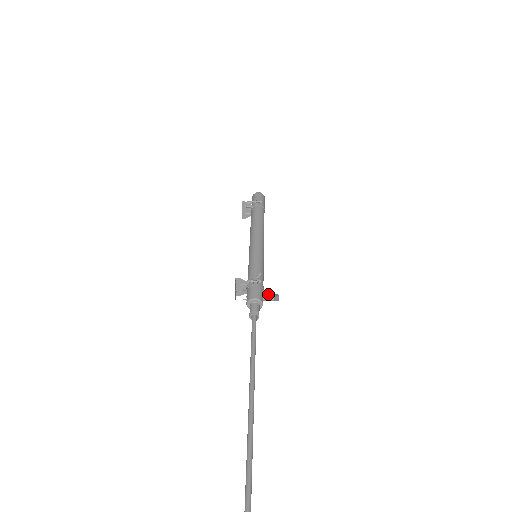
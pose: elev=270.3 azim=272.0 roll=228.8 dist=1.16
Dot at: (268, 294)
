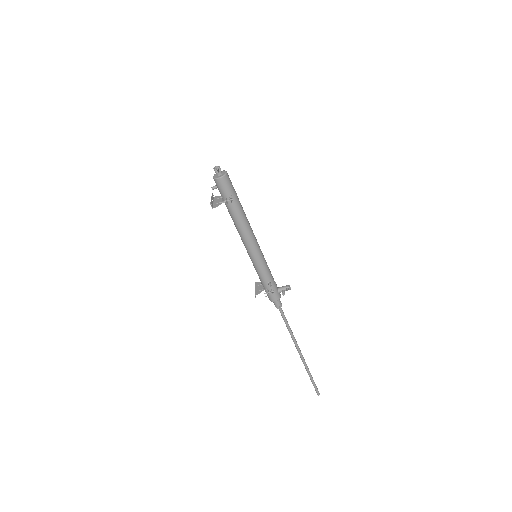
Dot at: (282, 293)
